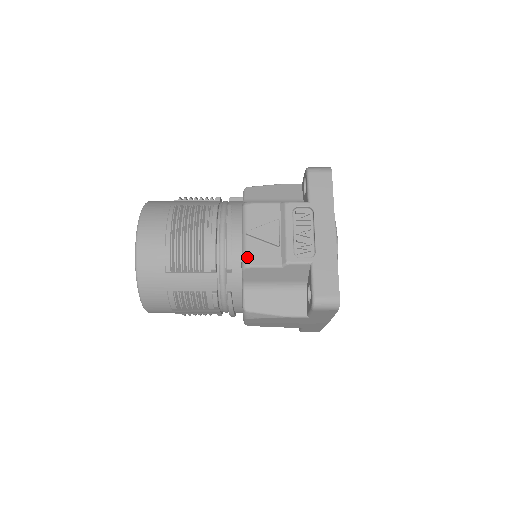
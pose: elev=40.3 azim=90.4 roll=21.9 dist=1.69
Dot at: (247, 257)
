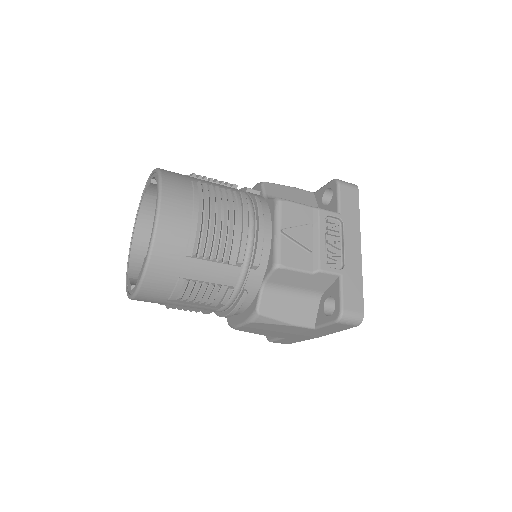
Dot at: (281, 256)
